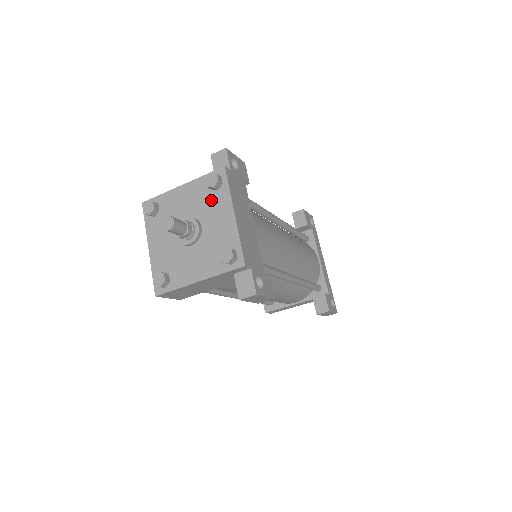
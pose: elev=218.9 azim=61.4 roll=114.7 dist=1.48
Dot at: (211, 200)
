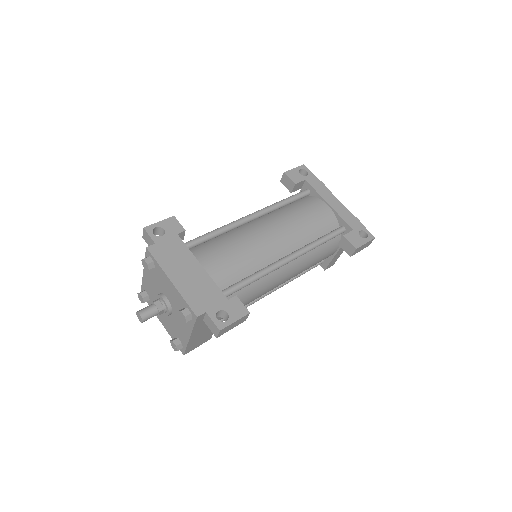
Dot at: (157, 276)
